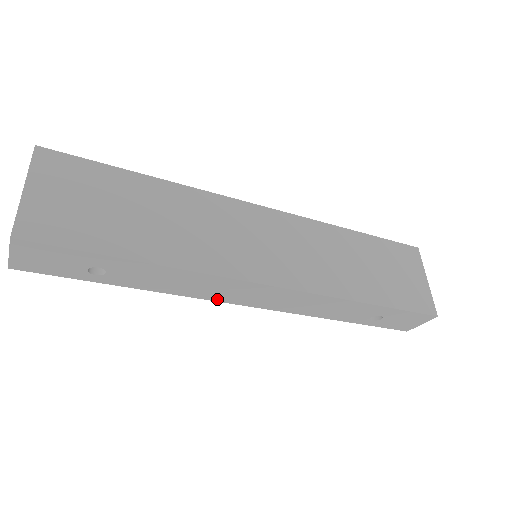
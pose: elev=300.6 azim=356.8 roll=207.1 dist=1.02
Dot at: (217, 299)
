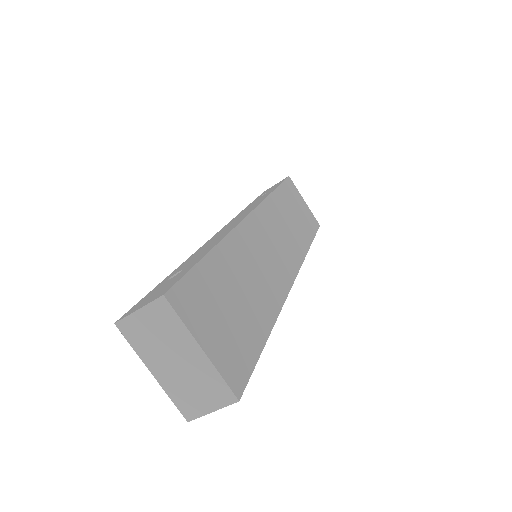
Dot at: occluded
